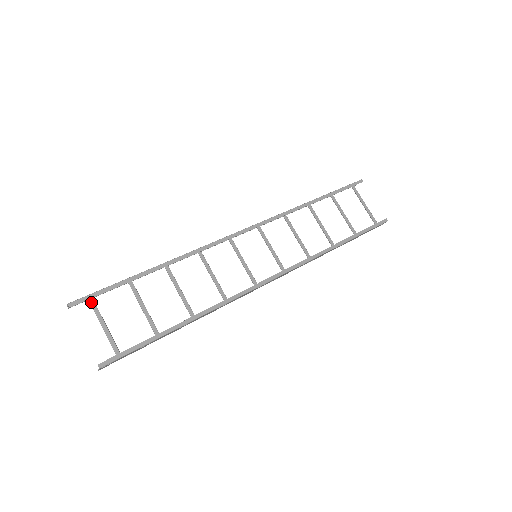
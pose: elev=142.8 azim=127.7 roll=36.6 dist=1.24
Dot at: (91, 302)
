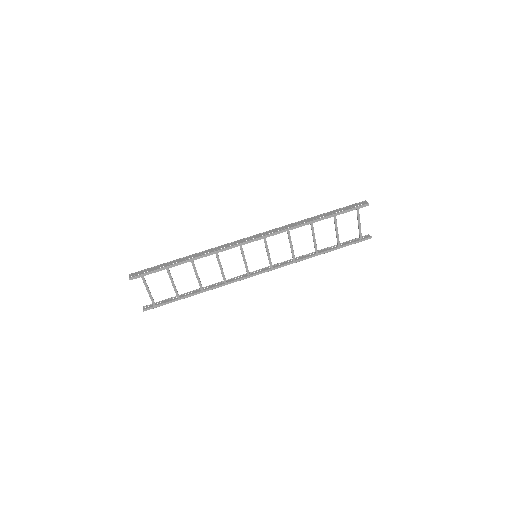
Dot at: (142, 278)
